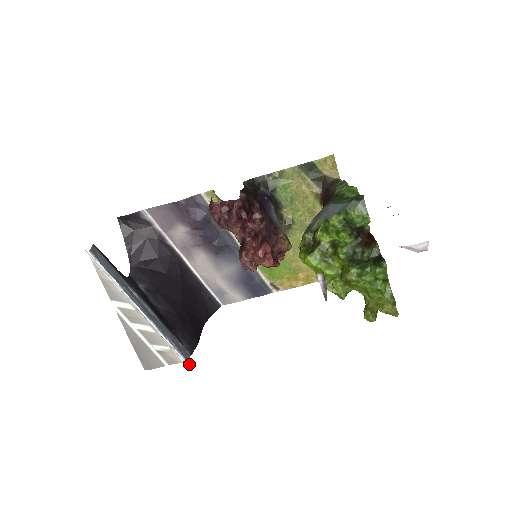
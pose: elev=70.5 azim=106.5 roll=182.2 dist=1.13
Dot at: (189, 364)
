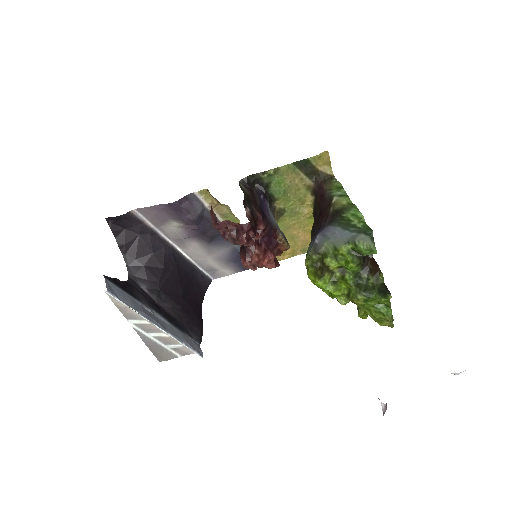
Dot at: (202, 356)
